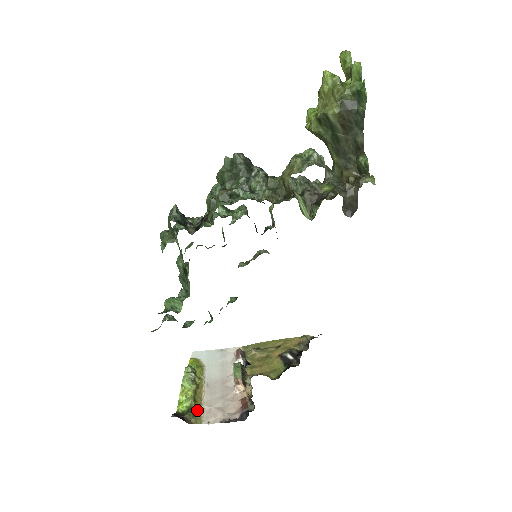
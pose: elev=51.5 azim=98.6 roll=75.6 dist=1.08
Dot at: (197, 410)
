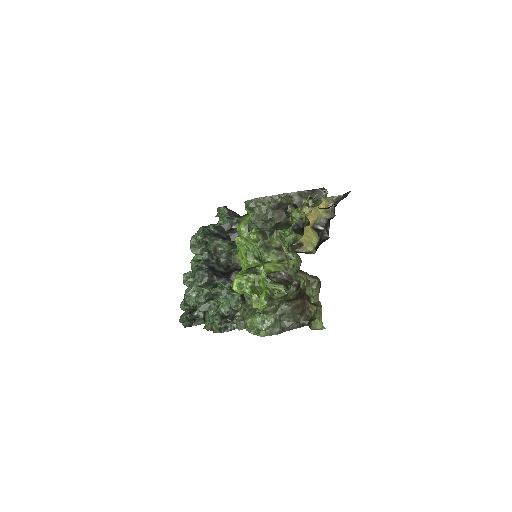
Dot at: occluded
